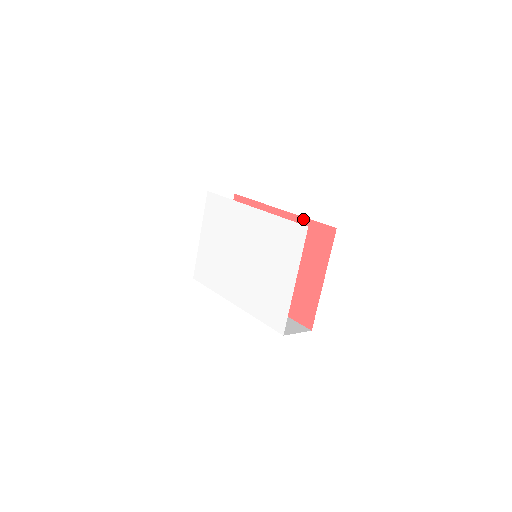
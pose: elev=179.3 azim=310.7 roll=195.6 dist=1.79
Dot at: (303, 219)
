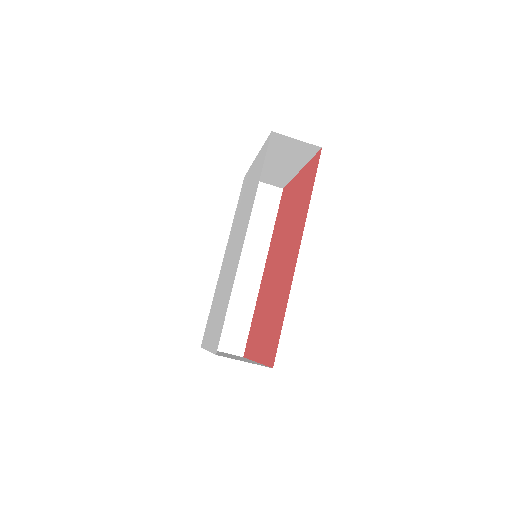
Dot at: (273, 231)
